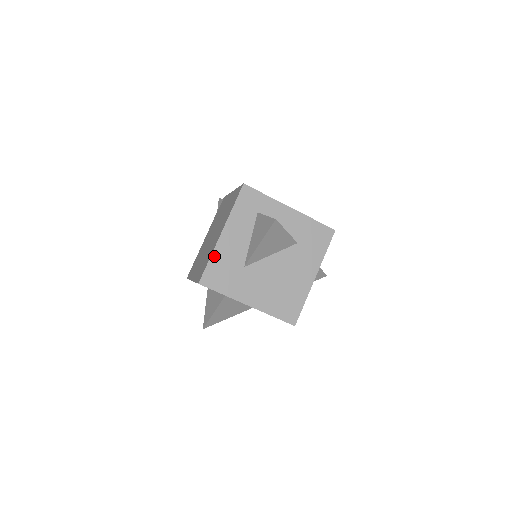
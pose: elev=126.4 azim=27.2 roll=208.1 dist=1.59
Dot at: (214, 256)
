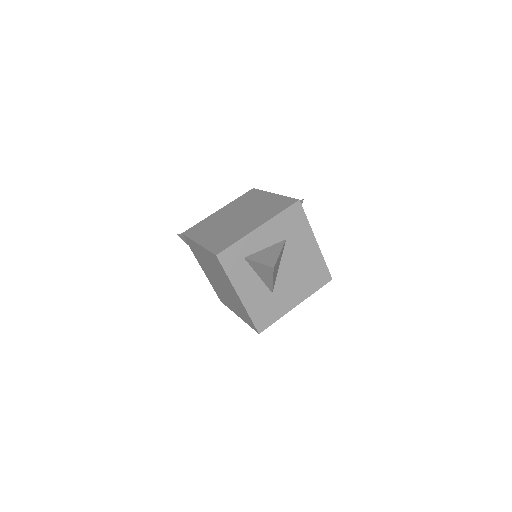
Dot at: (250, 312)
